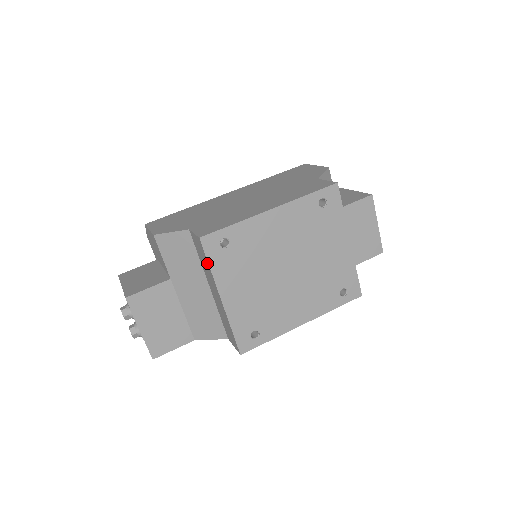
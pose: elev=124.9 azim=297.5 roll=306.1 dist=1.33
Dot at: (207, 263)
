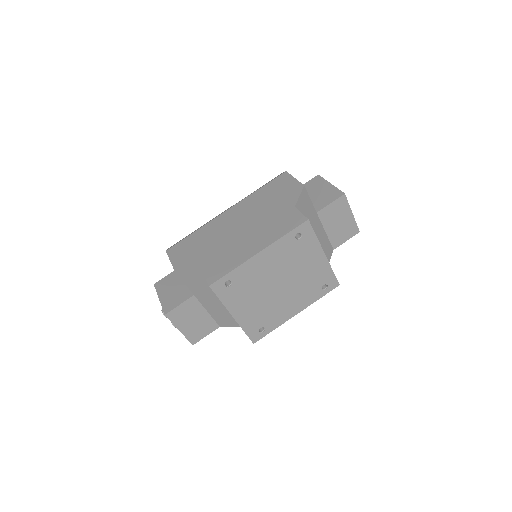
Dot at: (218, 297)
